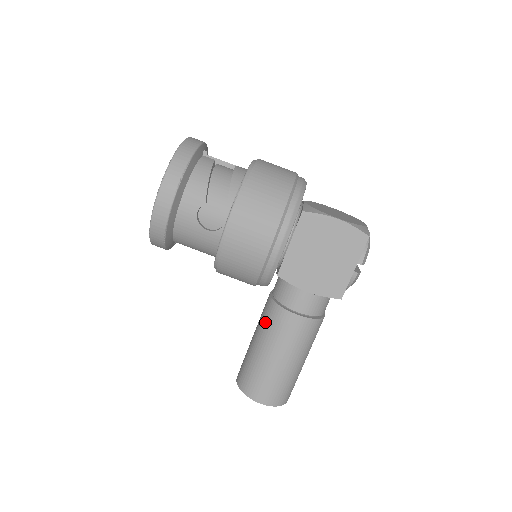
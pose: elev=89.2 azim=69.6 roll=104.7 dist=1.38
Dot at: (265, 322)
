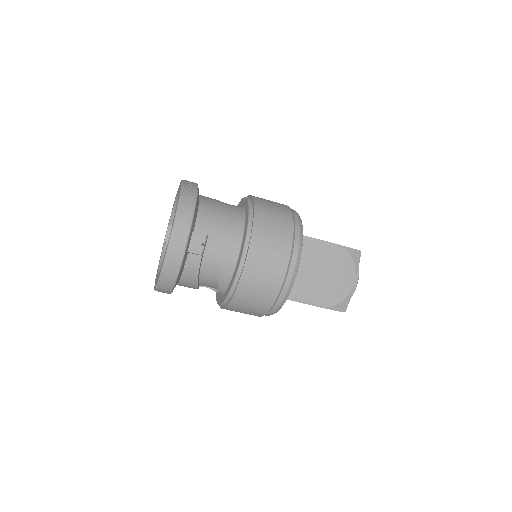
Dot at: occluded
